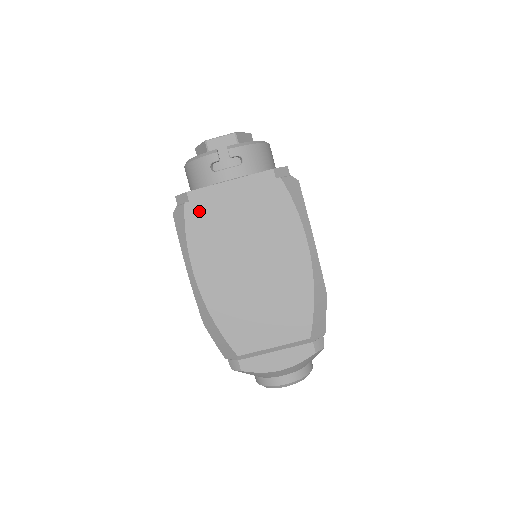
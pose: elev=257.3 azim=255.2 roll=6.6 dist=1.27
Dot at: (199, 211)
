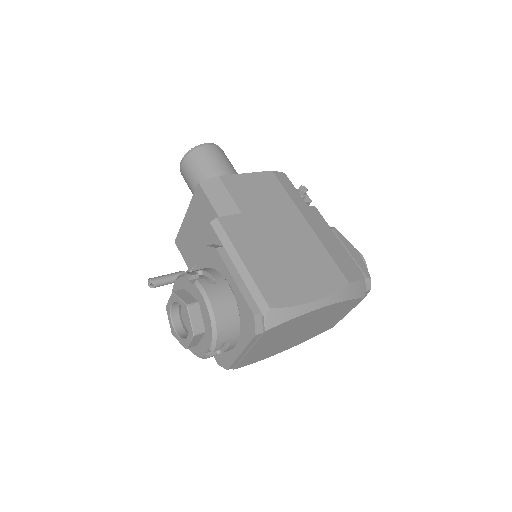
Dot at: (245, 362)
